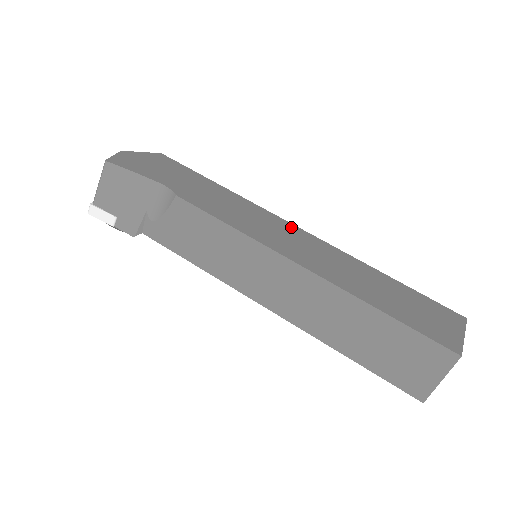
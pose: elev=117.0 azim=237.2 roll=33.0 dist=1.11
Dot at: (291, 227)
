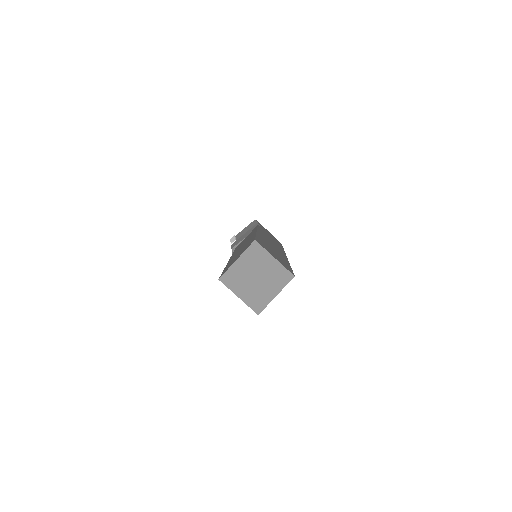
Dot at: (283, 252)
